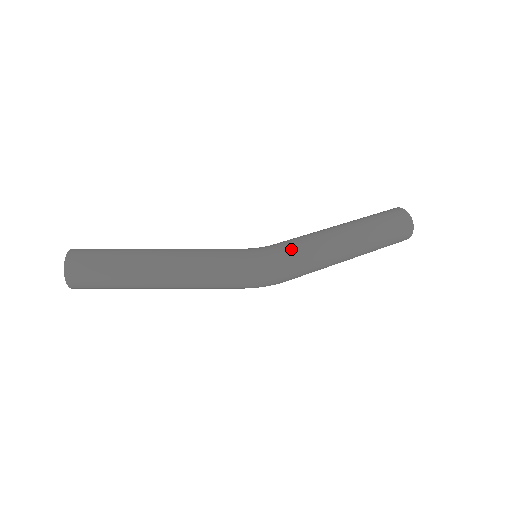
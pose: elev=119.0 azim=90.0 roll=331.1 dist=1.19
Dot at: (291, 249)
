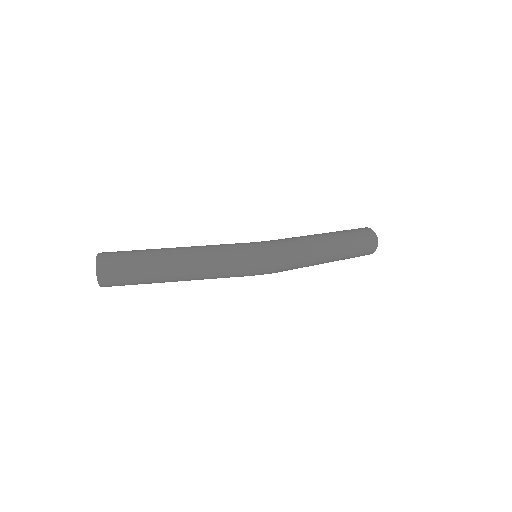
Dot at: (285, 241)
